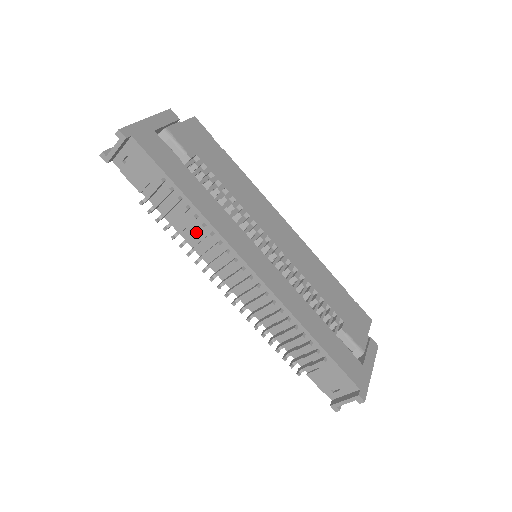
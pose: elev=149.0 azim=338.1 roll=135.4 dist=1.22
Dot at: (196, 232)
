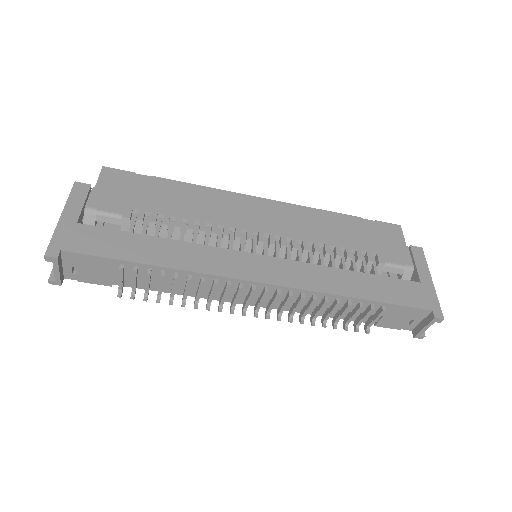
Dot at: (187, 287)
